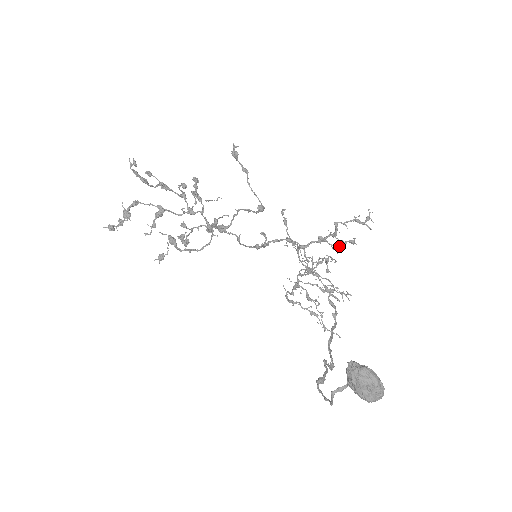
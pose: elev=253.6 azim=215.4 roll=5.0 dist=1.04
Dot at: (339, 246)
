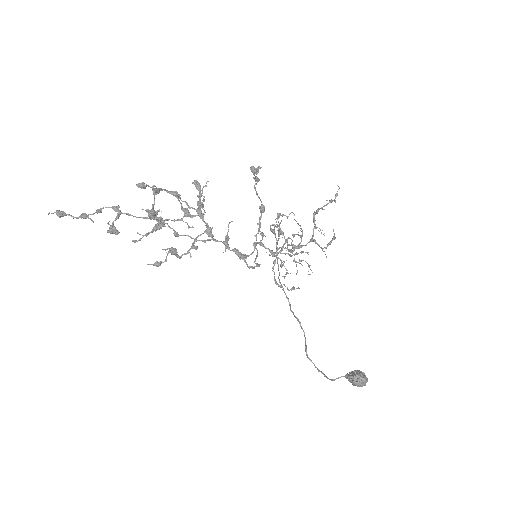
Dot at: (326, 247)
